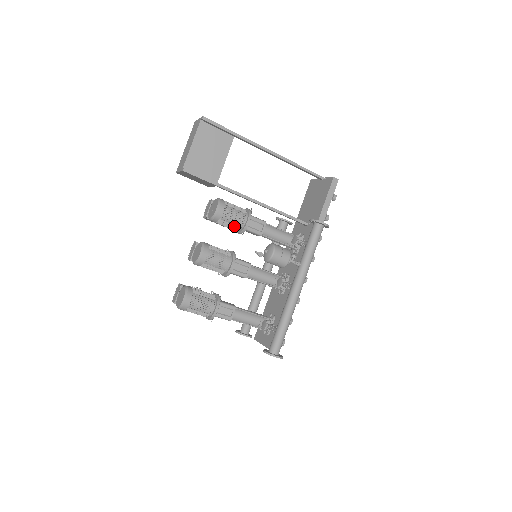
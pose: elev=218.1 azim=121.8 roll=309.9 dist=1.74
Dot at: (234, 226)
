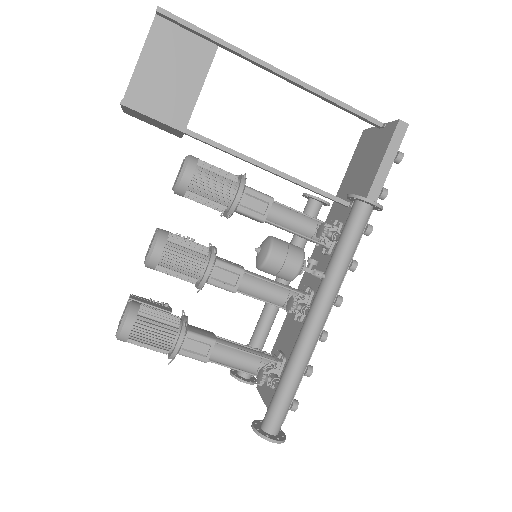
Dot at: (214, 204)
